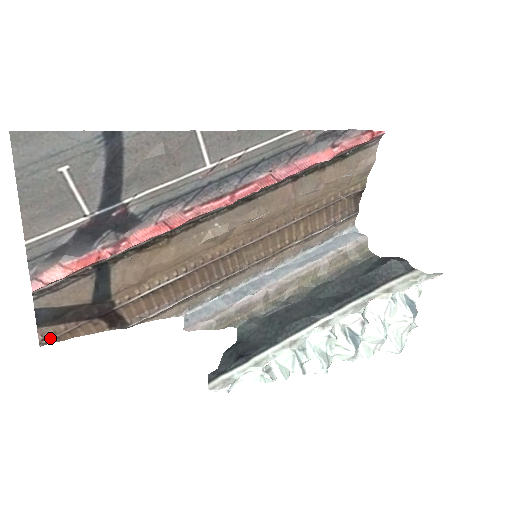
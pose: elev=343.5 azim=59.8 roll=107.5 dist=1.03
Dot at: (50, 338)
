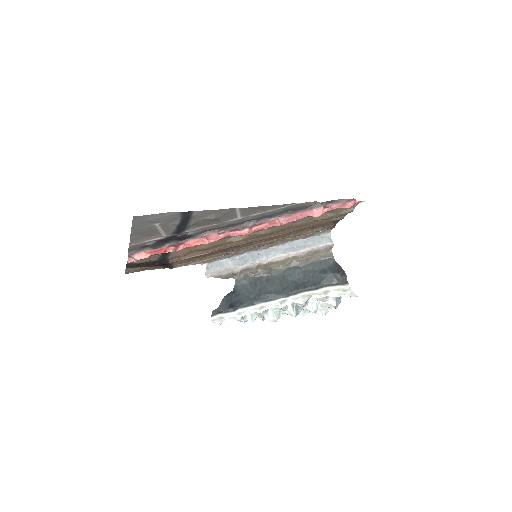
Dot at: (131, 272)
